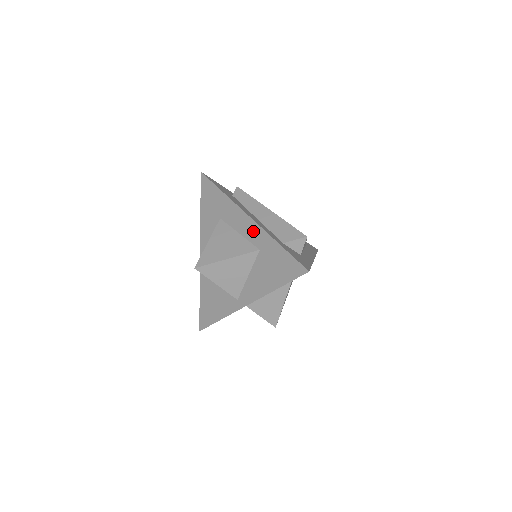
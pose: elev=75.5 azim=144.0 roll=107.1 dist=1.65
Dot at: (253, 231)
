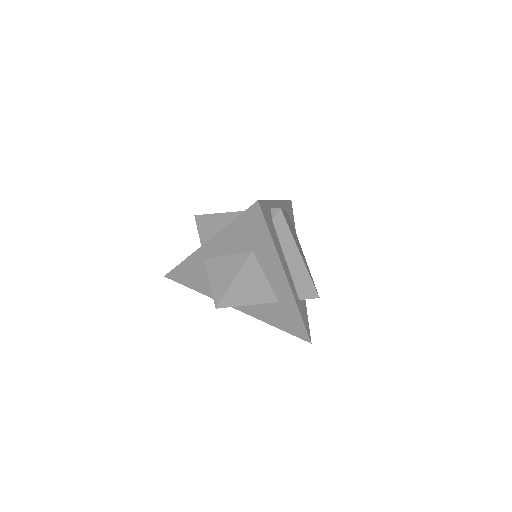
Dot at: (283, 290)
